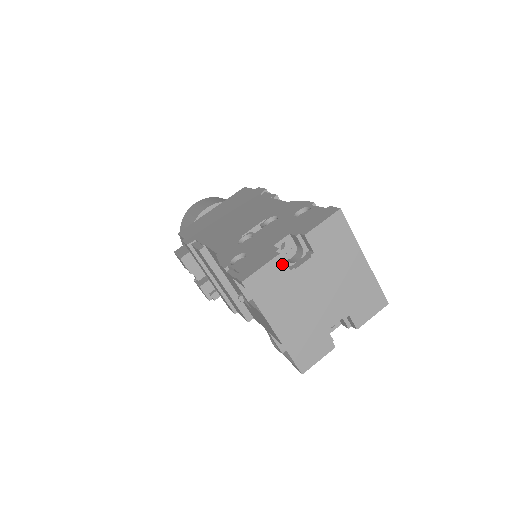
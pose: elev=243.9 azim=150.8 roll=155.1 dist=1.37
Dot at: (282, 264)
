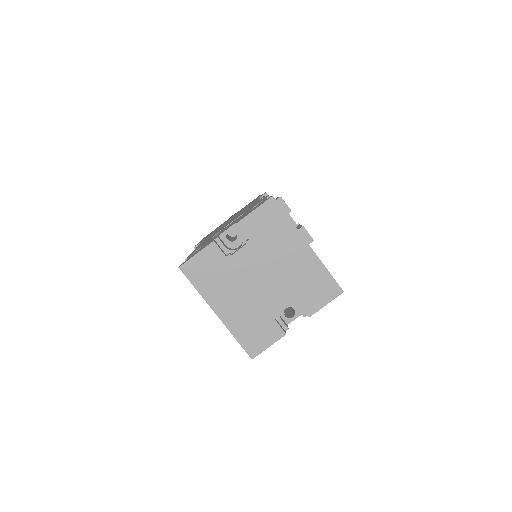
Dot at: (217, 251)
